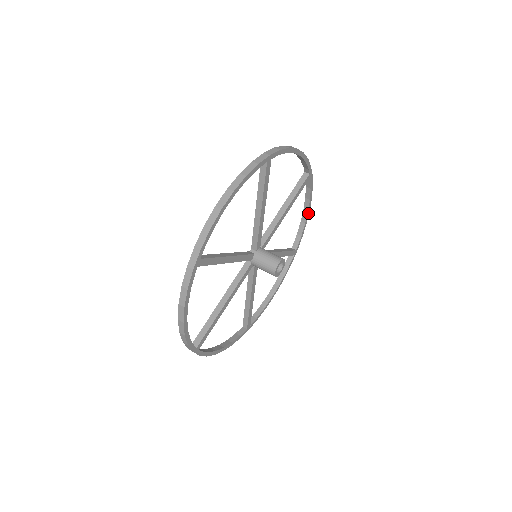
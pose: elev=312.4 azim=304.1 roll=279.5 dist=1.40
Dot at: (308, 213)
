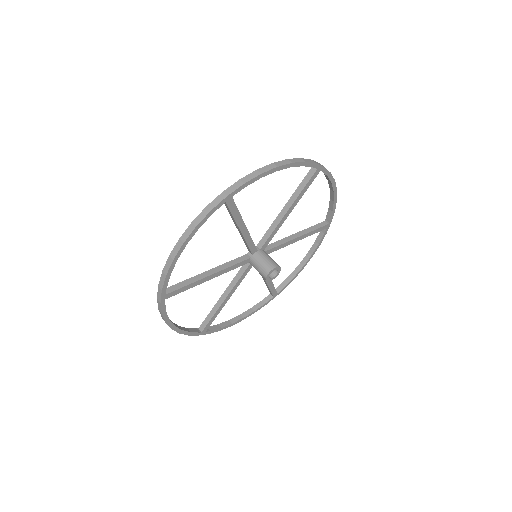
Dot at: (335, 193)
